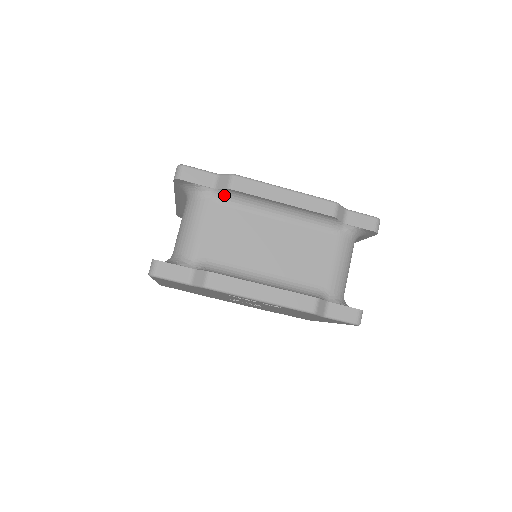
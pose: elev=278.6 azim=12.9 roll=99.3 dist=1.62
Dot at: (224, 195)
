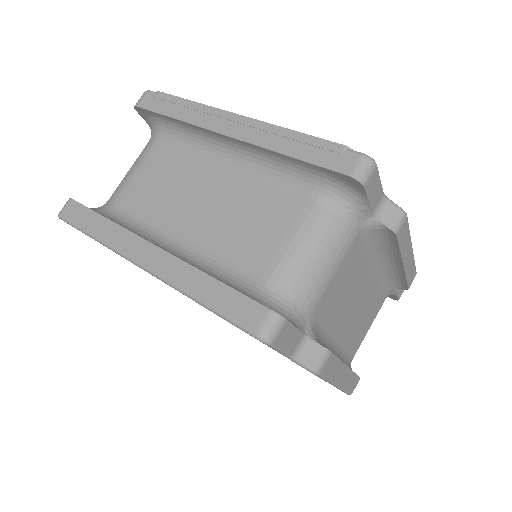
Dot at: (374, 230)
